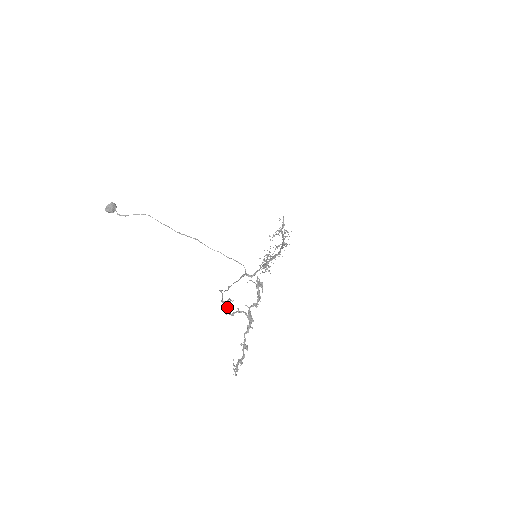
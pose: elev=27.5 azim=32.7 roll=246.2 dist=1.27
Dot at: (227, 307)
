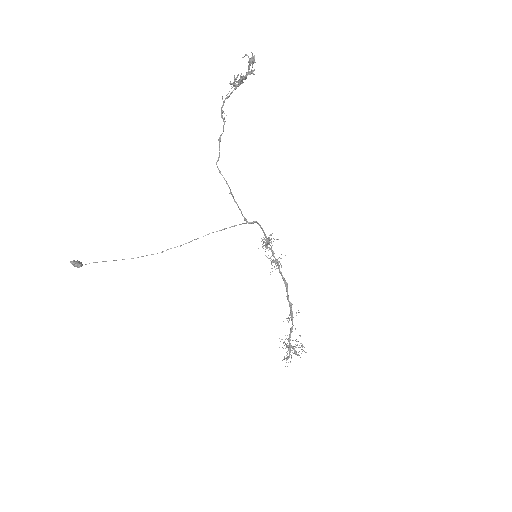
Dot at: (221, 109)
